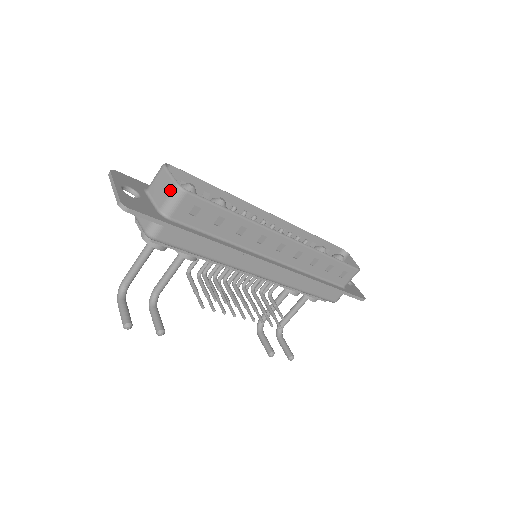
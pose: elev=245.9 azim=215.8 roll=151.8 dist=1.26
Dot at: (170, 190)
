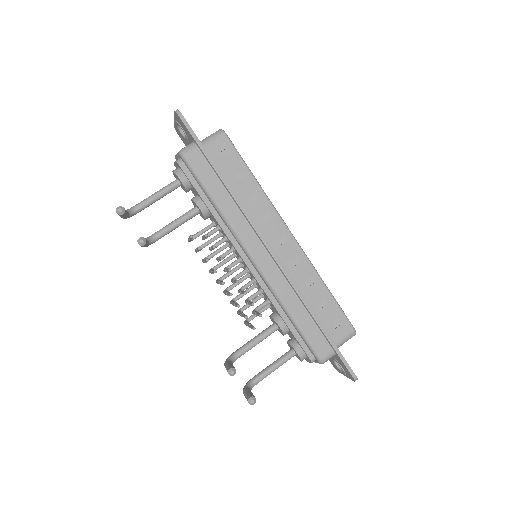
Dot at: (214, 133)
